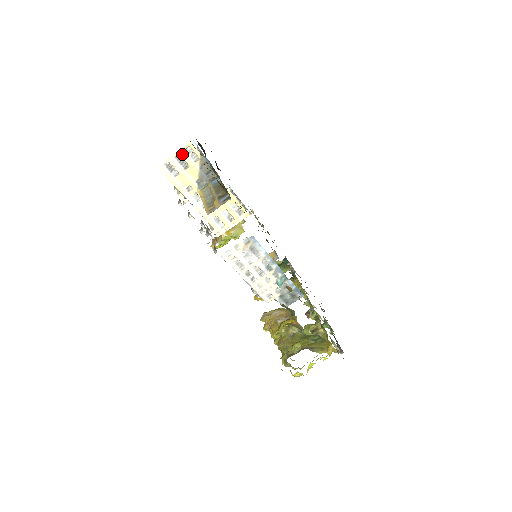
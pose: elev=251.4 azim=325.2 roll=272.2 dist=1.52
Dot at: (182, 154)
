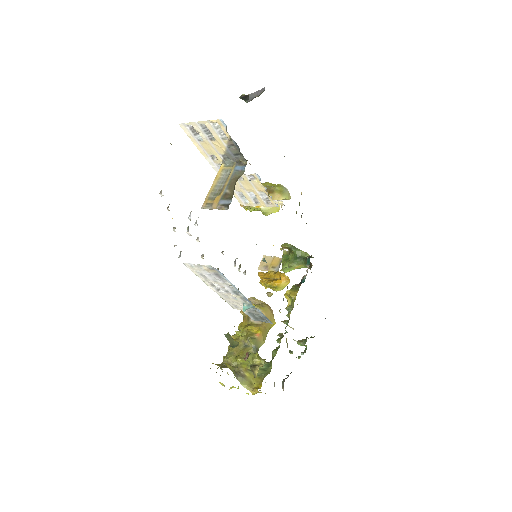
Dot at: (208, 126)
